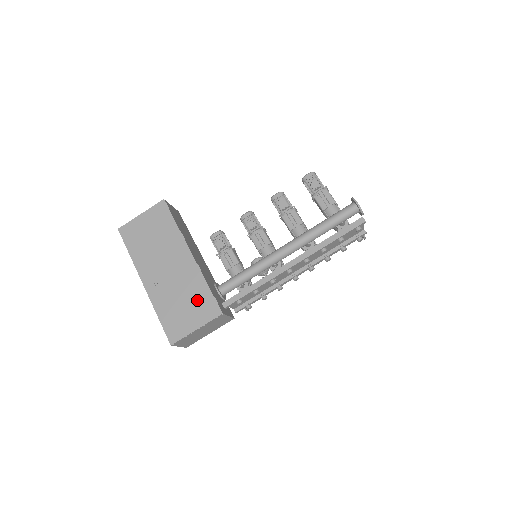
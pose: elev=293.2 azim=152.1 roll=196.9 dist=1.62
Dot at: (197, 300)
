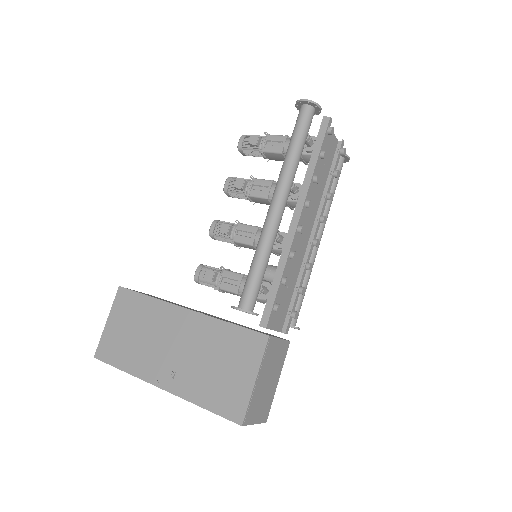
Dot at: (230, 349)
